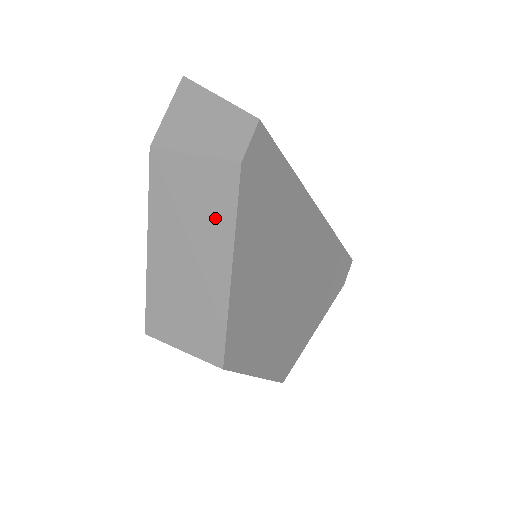
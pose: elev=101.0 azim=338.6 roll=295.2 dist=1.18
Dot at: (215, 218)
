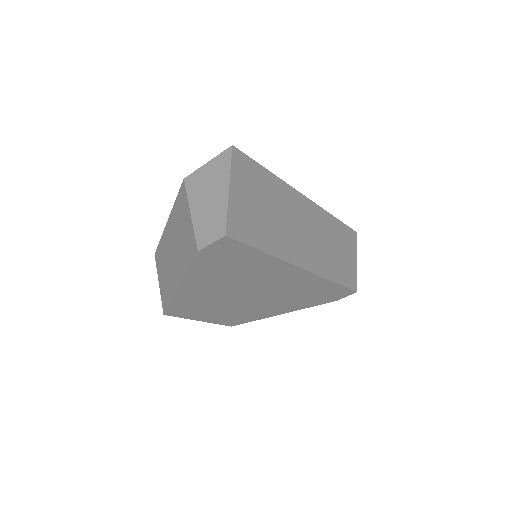
Dot at: (184, 256)
